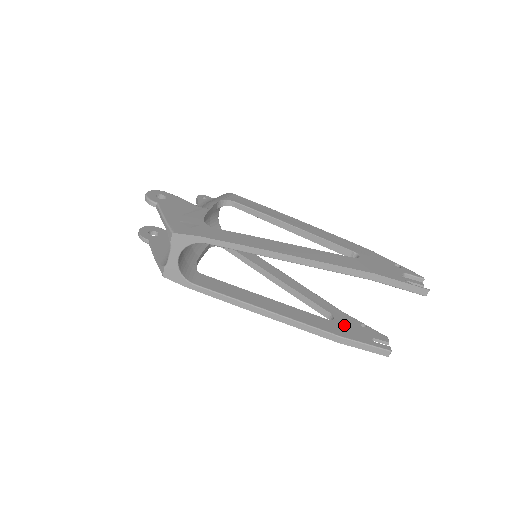
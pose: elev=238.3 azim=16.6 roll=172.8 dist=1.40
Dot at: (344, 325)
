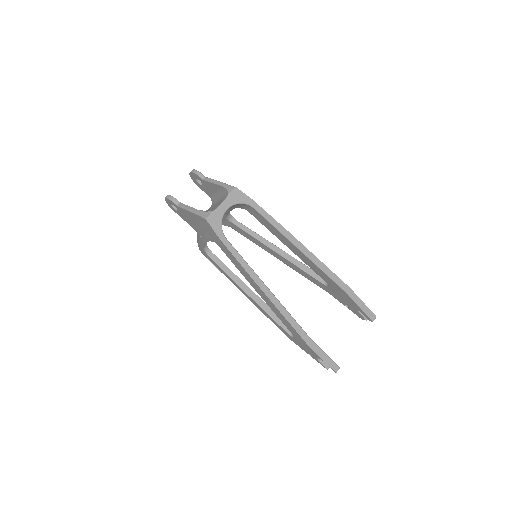
Dot at: occluded
